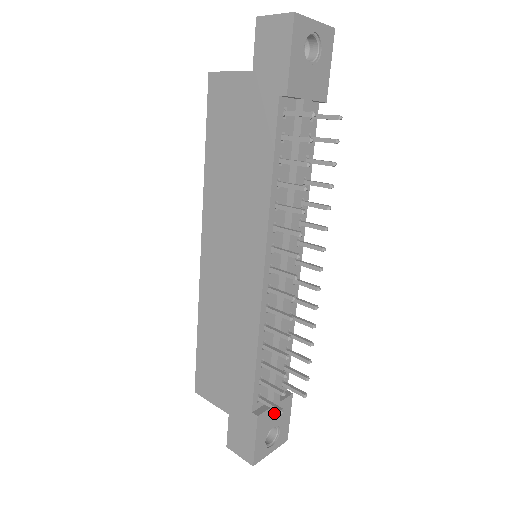
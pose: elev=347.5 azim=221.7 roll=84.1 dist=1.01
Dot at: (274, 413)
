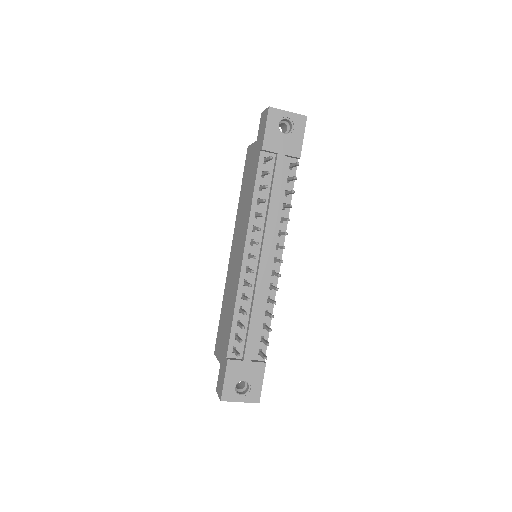
Dot at: (245, 368)
